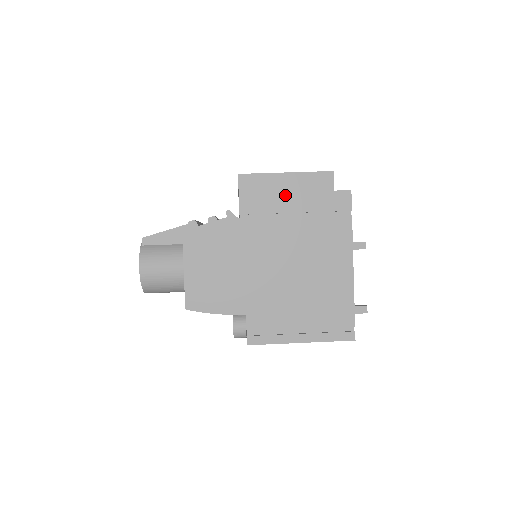
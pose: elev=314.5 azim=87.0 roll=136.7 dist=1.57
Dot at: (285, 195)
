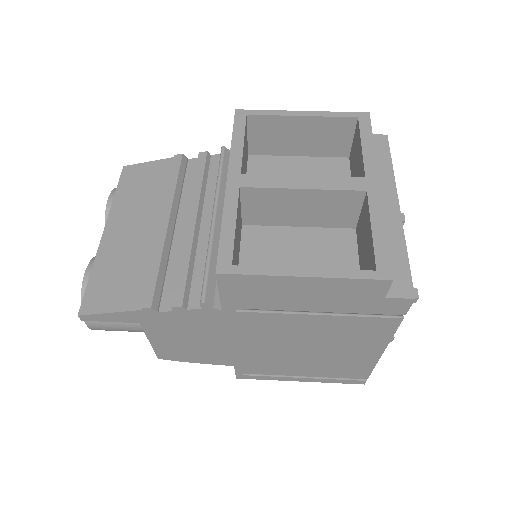
Dot at: (298, 297)
